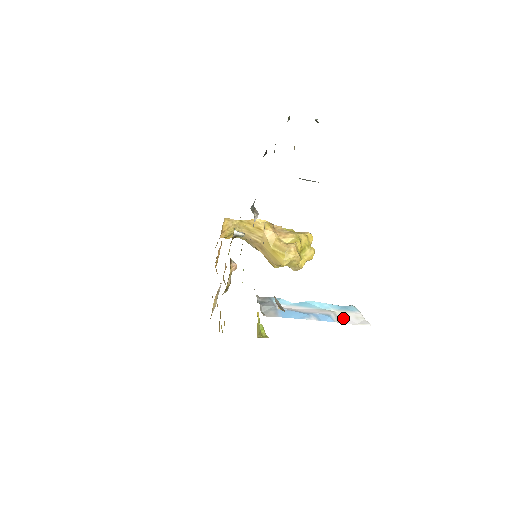
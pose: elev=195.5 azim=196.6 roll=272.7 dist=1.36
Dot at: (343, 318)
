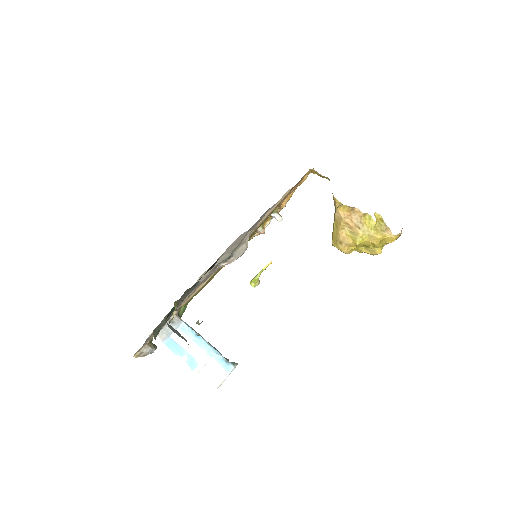
Dot at: (209, 370)
